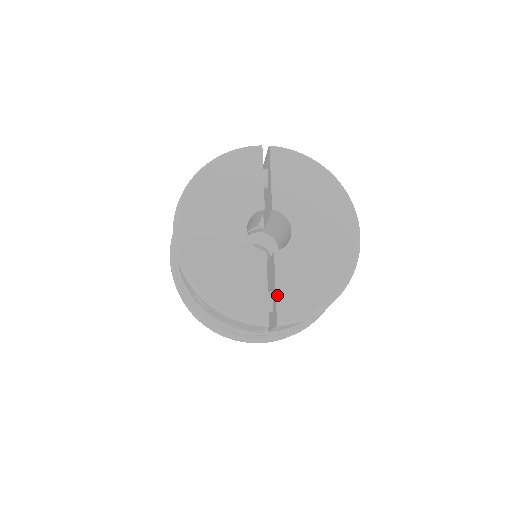
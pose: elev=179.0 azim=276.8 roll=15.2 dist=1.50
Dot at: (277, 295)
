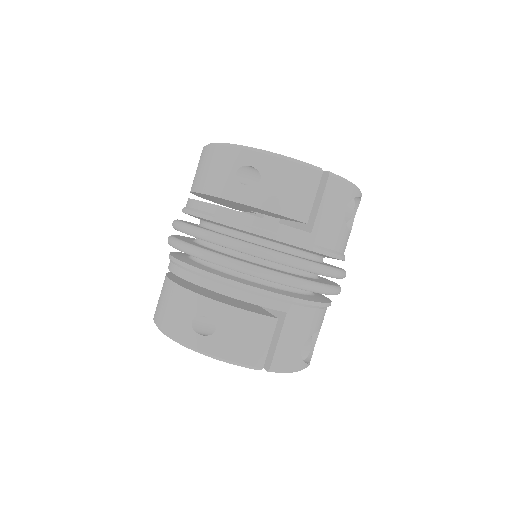
Dot at: occluded
